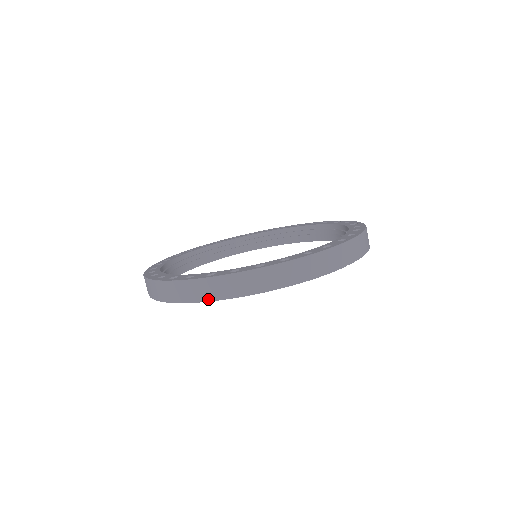
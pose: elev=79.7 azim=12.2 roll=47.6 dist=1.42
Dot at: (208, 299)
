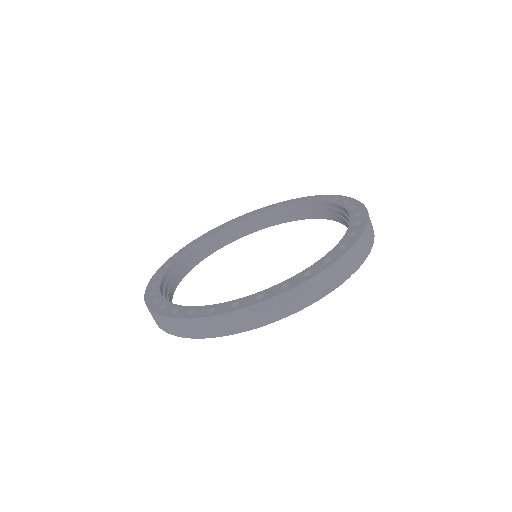
Dot at: (212, 336)
